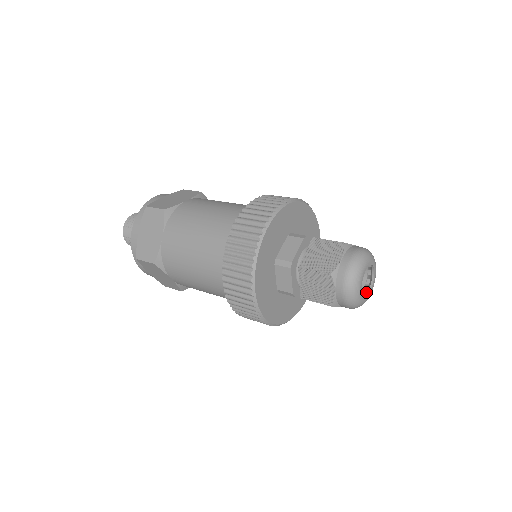
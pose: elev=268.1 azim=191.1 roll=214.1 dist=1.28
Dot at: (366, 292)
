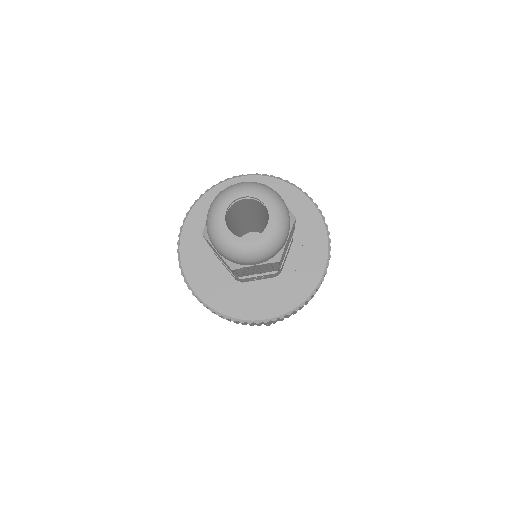
Dot at: (266, 232)
